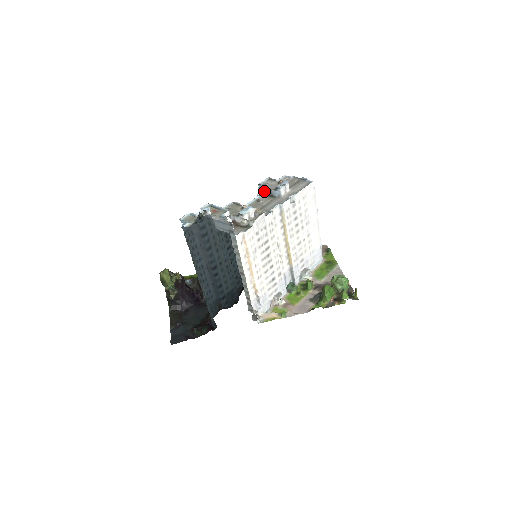
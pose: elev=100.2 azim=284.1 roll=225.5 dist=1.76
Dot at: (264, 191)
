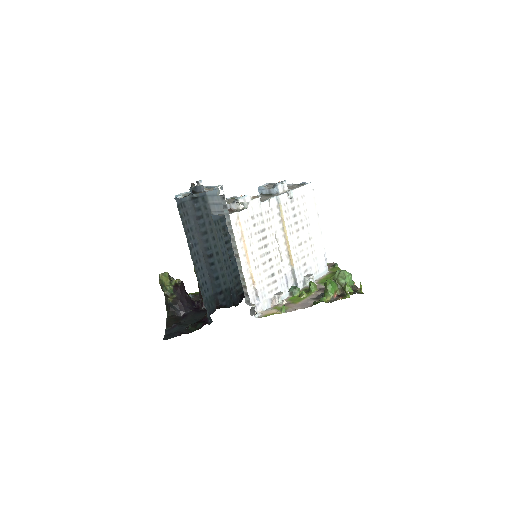
Dot at: (263, 192)
